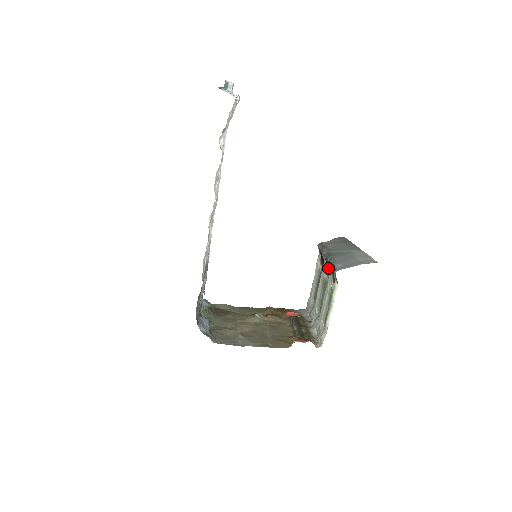
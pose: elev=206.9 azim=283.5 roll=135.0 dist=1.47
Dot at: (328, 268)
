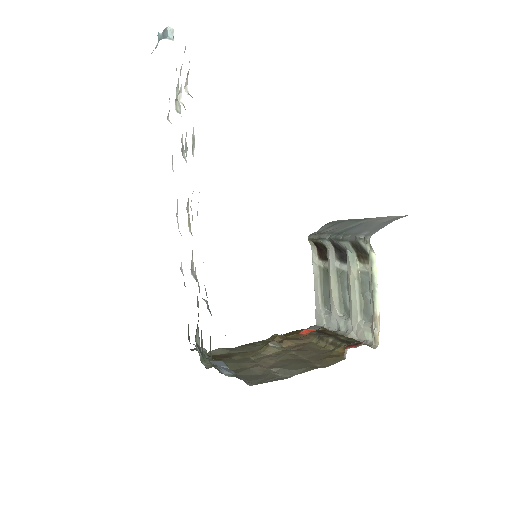
Dot at: (339, 253)
